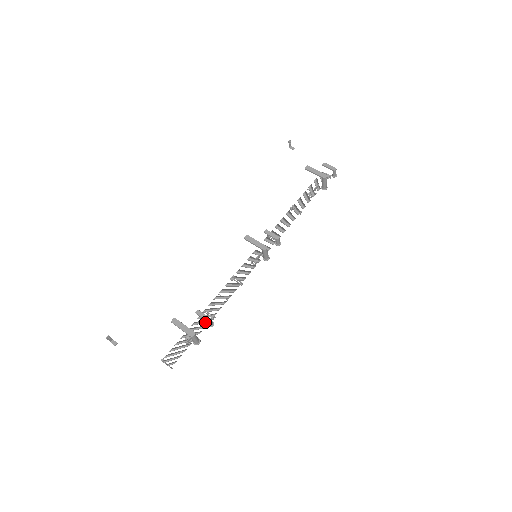
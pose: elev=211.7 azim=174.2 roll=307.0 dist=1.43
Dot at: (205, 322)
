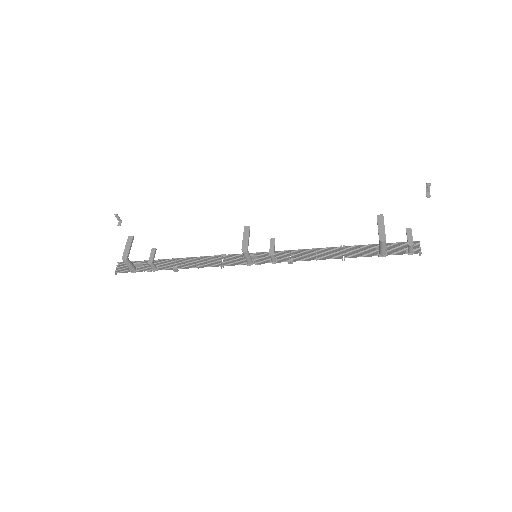
Dot at: (166, 266)
